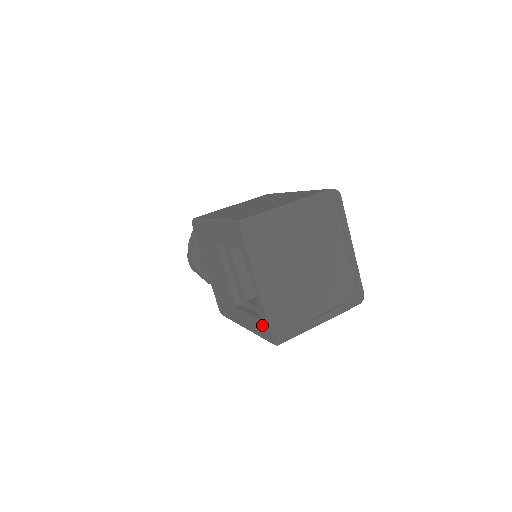
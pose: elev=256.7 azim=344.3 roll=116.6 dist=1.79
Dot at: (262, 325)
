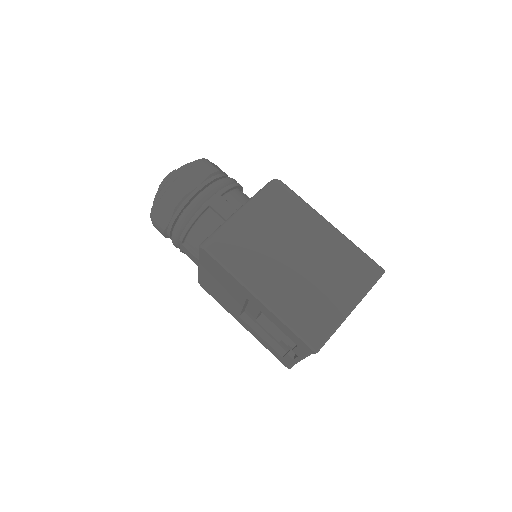
Dot at: (280, 357)
